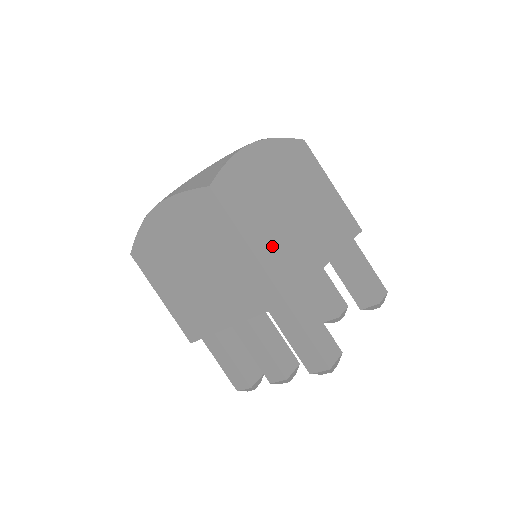
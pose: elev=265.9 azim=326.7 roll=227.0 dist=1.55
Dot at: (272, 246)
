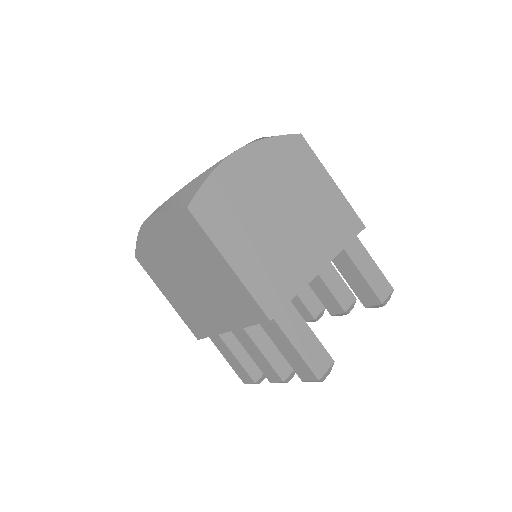
Dot at: (256, 262)
